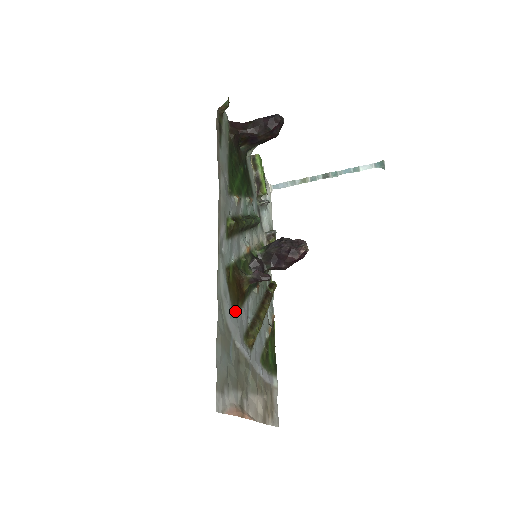
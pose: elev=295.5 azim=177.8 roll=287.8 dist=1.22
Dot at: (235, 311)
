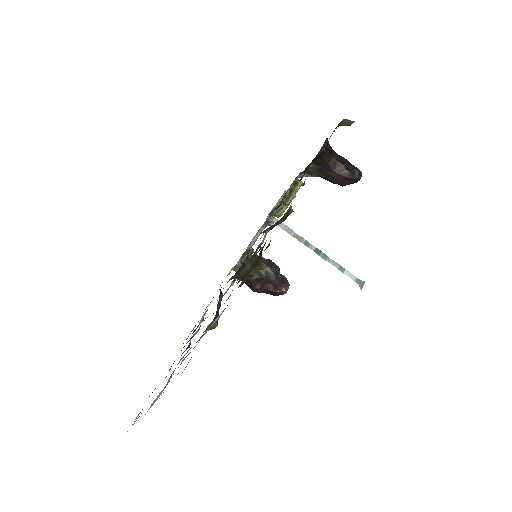
Dot at: (241, 284)
